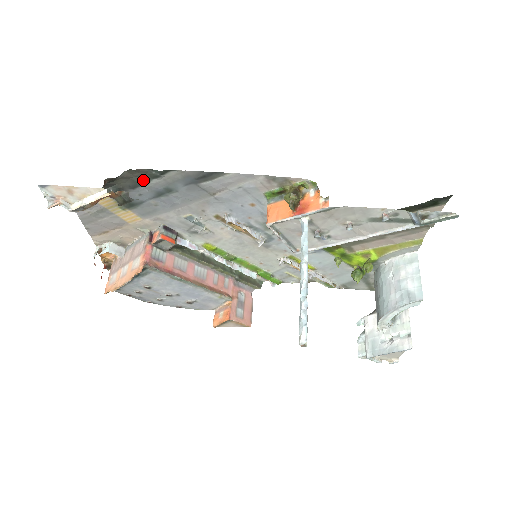
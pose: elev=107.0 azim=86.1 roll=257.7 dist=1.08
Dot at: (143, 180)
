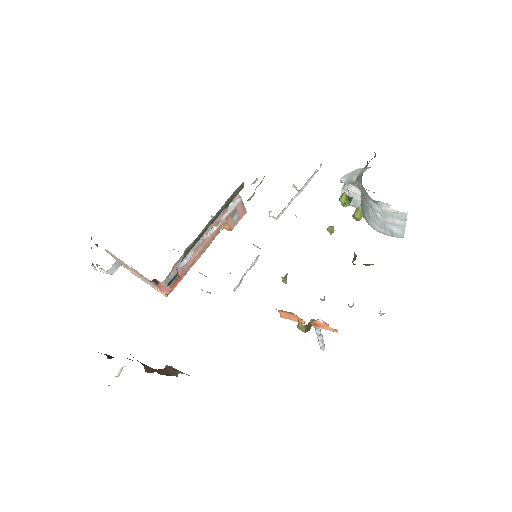
Dot at: occluded
